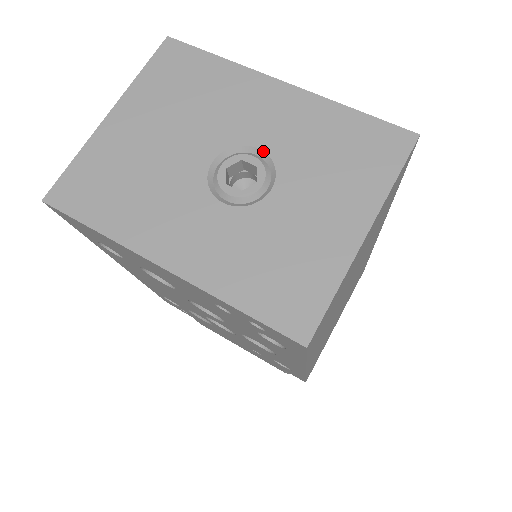
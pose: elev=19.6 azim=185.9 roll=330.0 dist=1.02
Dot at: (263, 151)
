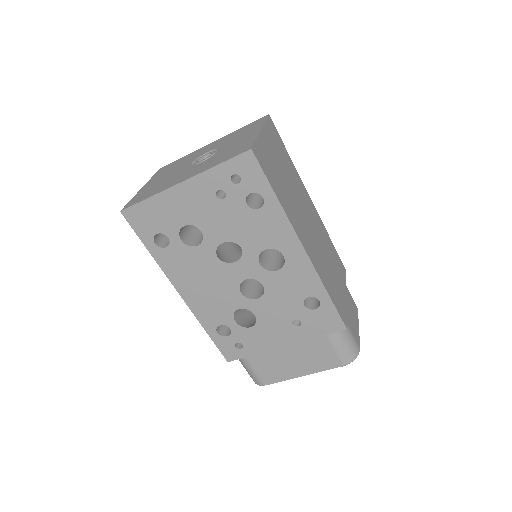
Dot at: (211, 151)
